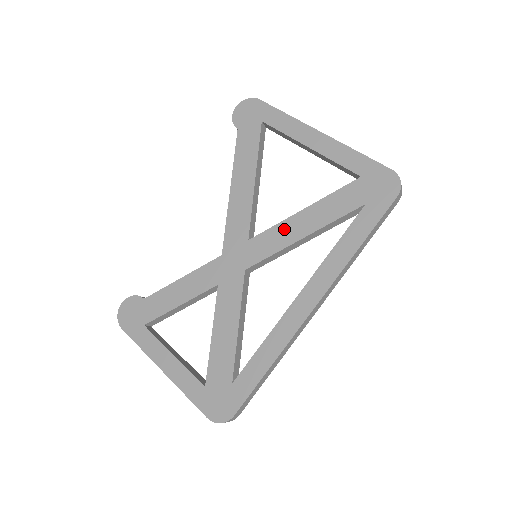
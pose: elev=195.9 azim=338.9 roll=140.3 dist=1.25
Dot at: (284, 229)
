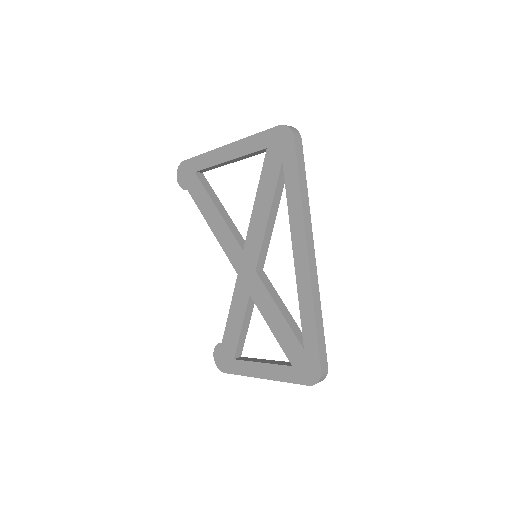
Dot at: (255, 224)
